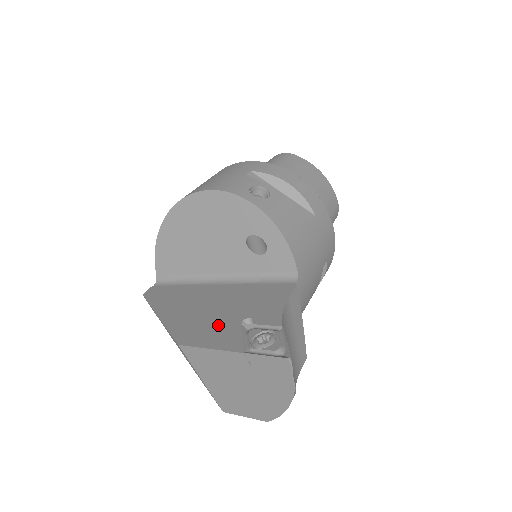
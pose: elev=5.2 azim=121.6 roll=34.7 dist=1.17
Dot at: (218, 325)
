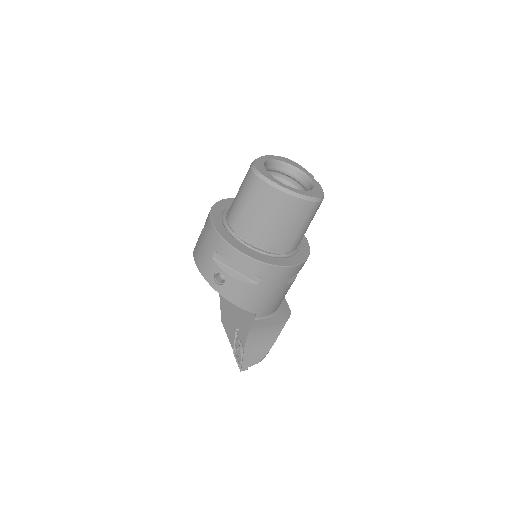
Dot at: (231, 322)
